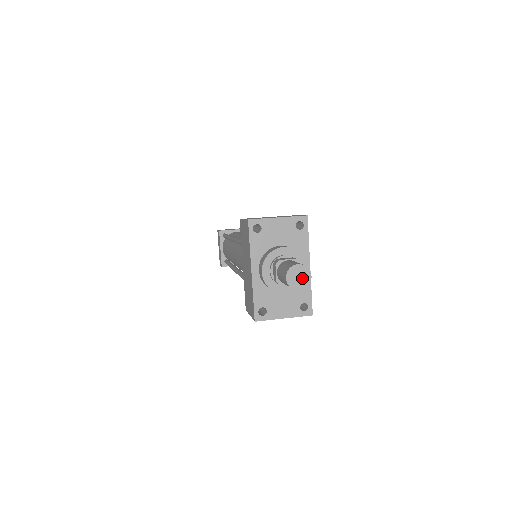
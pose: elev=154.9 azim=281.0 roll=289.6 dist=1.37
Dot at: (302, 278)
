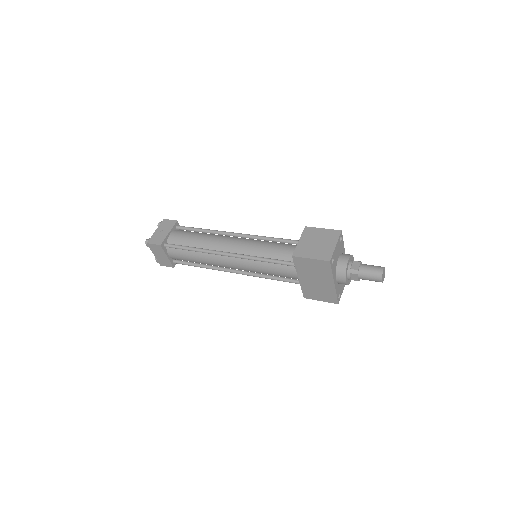
Dot at: (384, 274)
